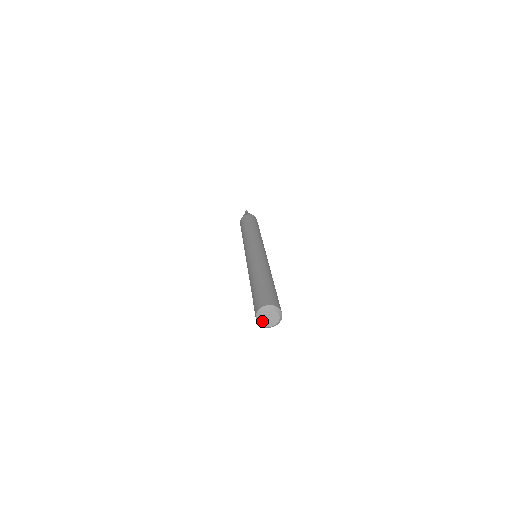
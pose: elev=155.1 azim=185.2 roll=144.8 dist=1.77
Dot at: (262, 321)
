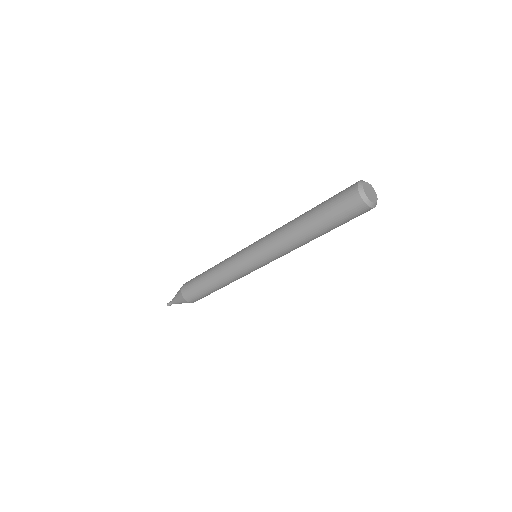
Dot at: (364, 187)
